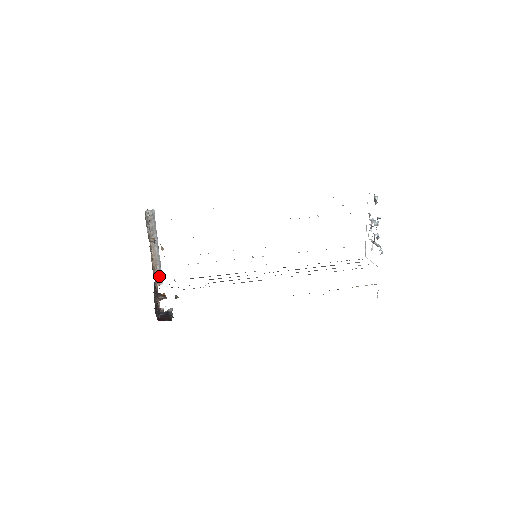
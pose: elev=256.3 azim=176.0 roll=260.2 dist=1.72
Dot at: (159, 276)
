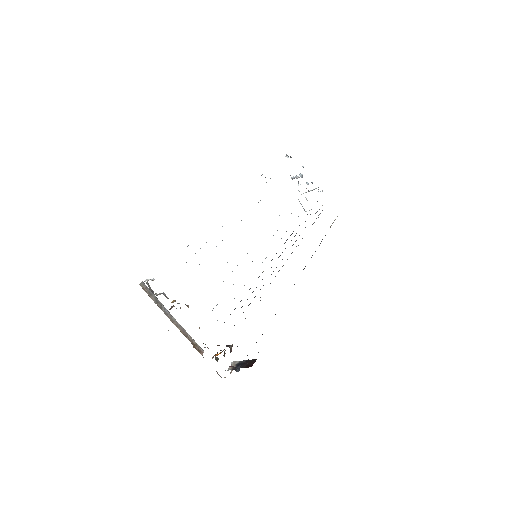
Dot at: (196, 344)
